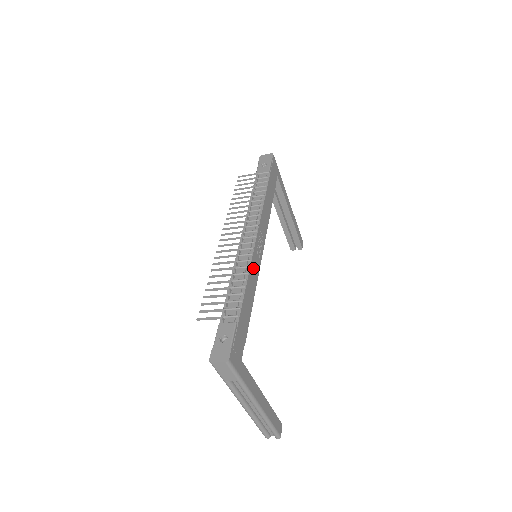
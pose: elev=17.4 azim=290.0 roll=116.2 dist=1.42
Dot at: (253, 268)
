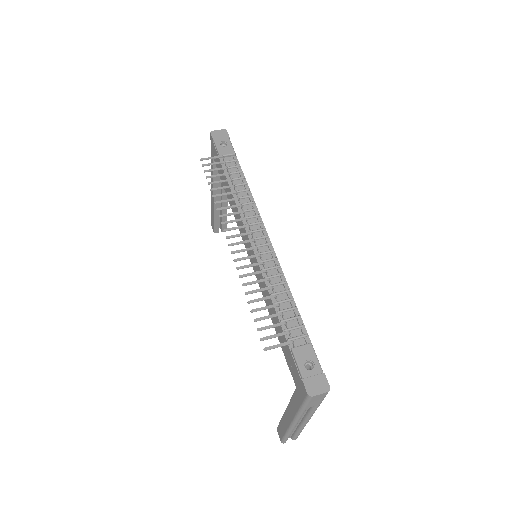
Dot at: occluded
